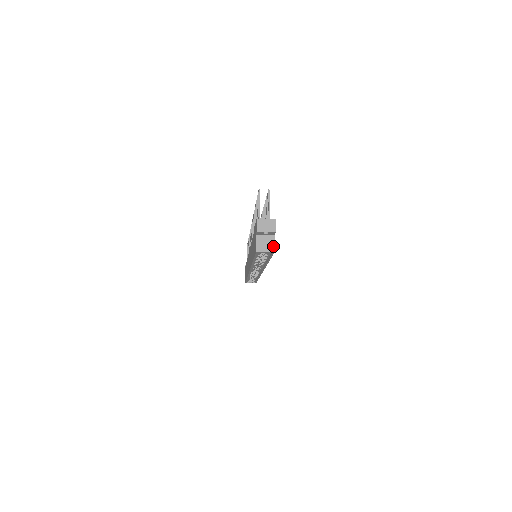
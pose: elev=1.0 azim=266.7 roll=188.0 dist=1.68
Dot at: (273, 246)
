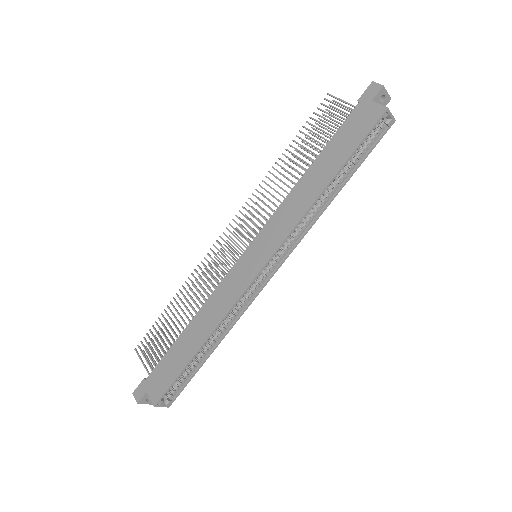
Dot at: occluded
